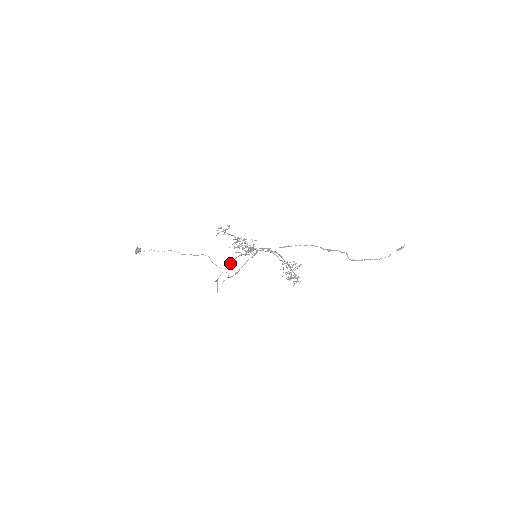
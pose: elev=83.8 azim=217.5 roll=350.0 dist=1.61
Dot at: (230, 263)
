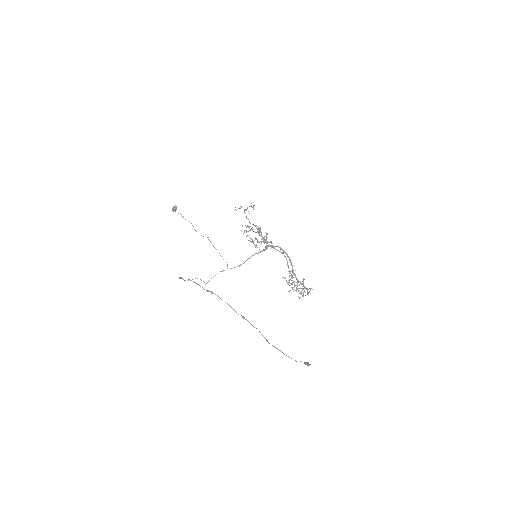
Dot at: (181, 278)
